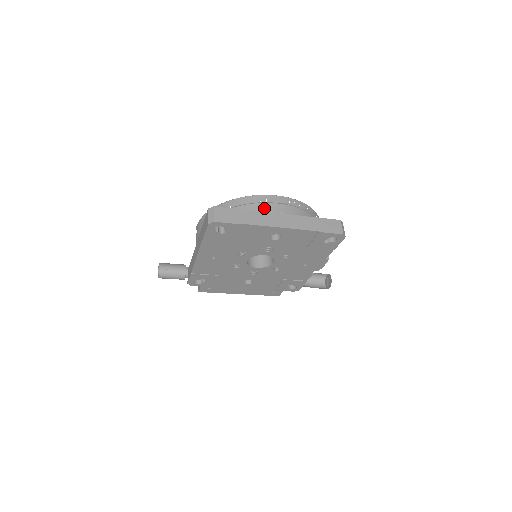
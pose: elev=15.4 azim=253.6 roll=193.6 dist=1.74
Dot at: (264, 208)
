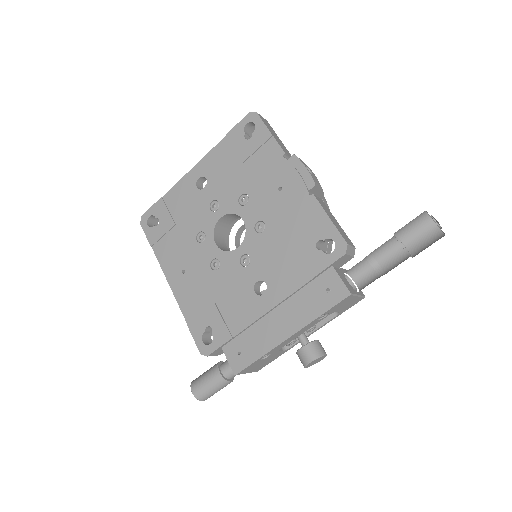
Dot at: occluded
